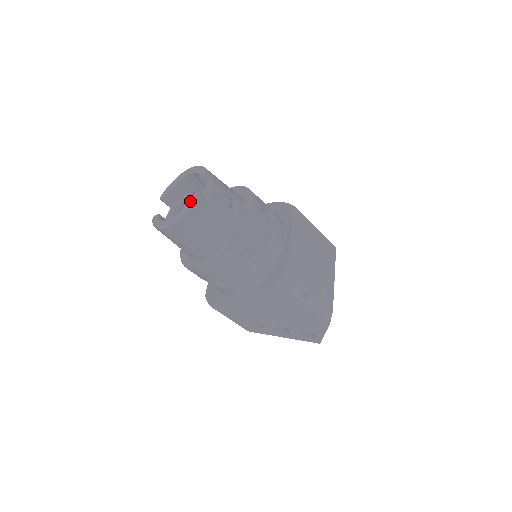
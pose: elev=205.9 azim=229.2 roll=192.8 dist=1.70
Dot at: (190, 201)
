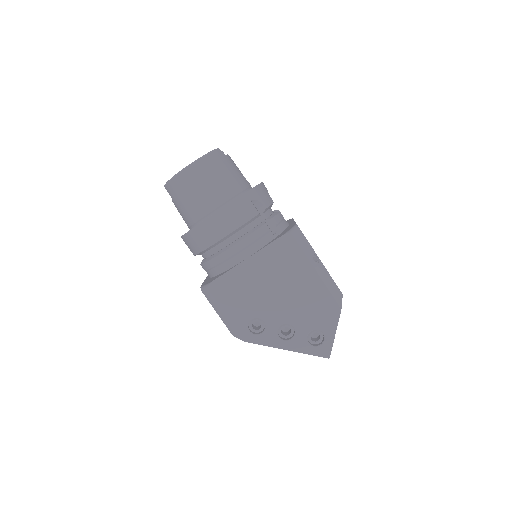
Dot at: occluded
